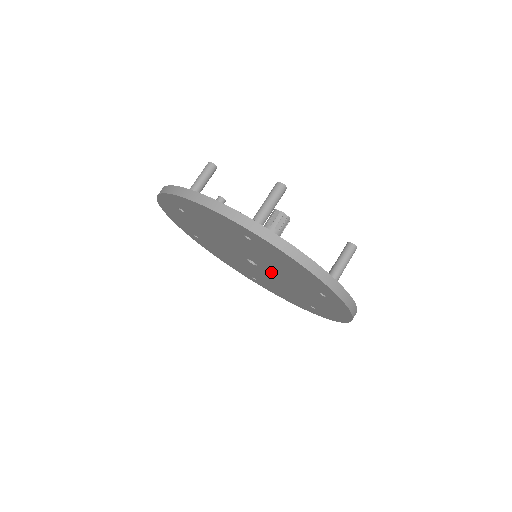
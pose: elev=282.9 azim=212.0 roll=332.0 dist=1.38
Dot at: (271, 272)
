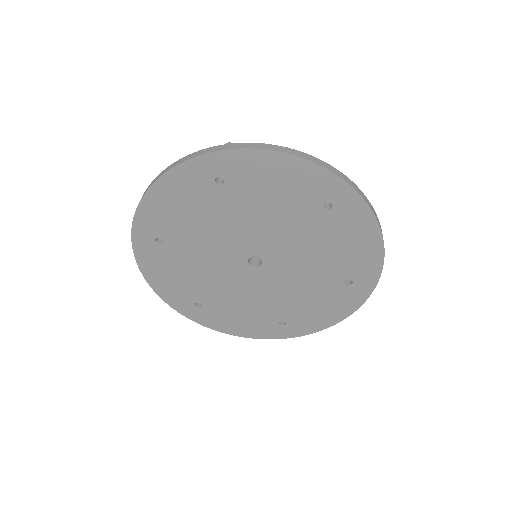
Dot at: (279, 270)
